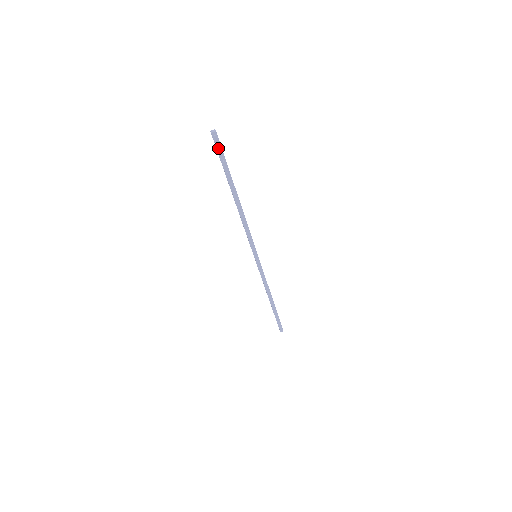
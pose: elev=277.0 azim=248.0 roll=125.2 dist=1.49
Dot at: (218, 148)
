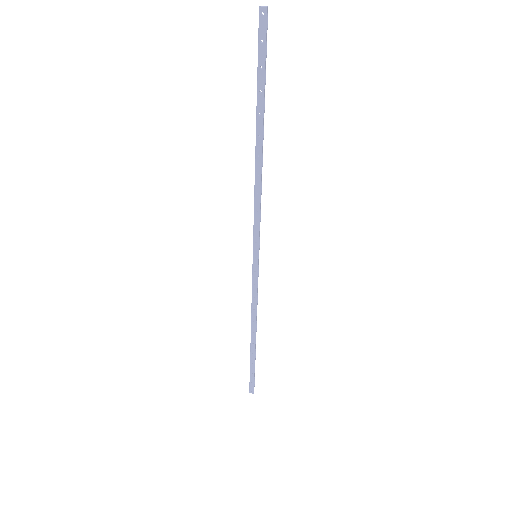
Dot at: occluded
